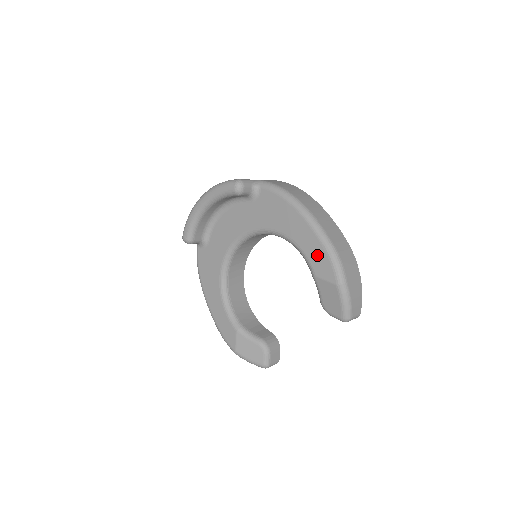
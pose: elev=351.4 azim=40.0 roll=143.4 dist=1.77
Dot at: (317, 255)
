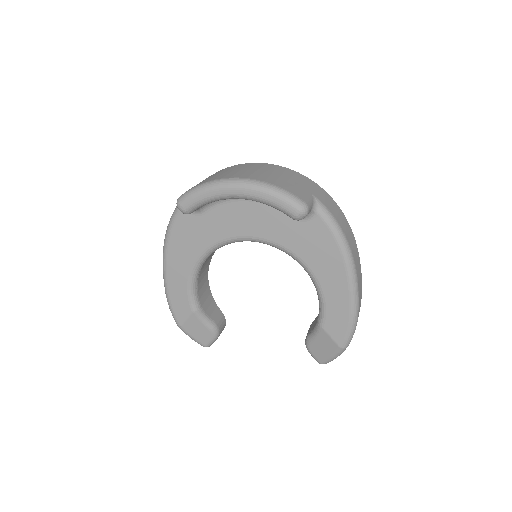
Dot at: (338, 315)
